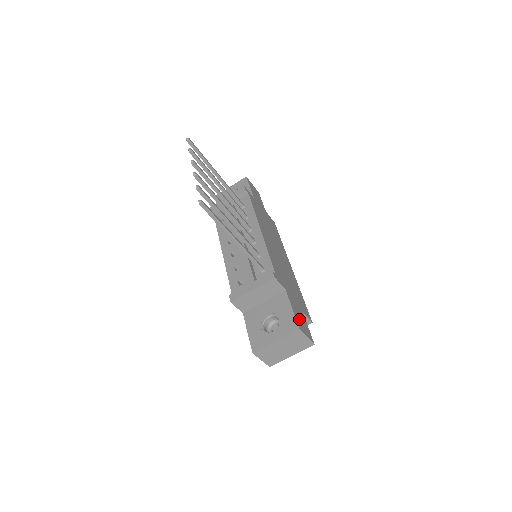
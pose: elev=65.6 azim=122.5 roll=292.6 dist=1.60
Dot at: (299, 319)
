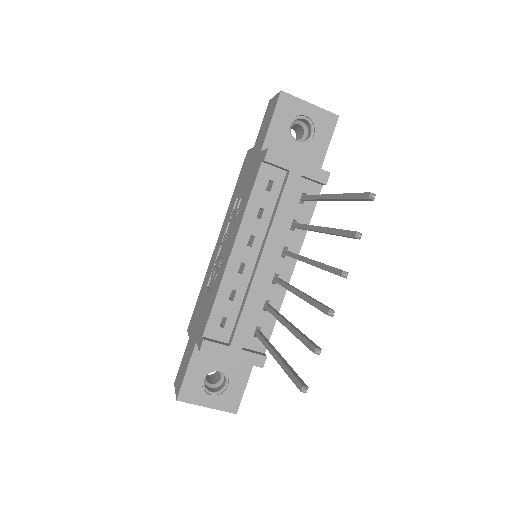
Dot at: occluded
